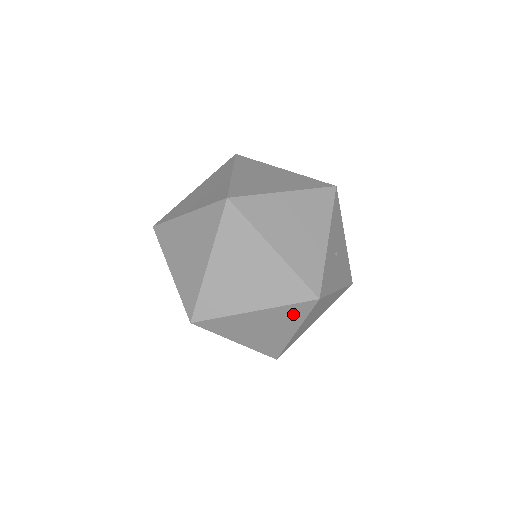
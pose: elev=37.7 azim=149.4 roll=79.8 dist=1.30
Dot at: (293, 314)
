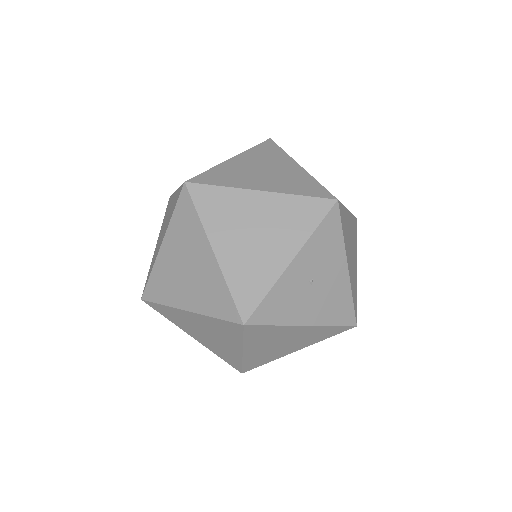
Dot at: (227, 331)
